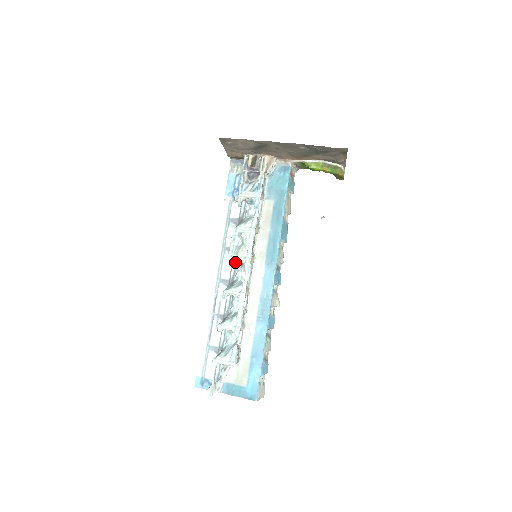
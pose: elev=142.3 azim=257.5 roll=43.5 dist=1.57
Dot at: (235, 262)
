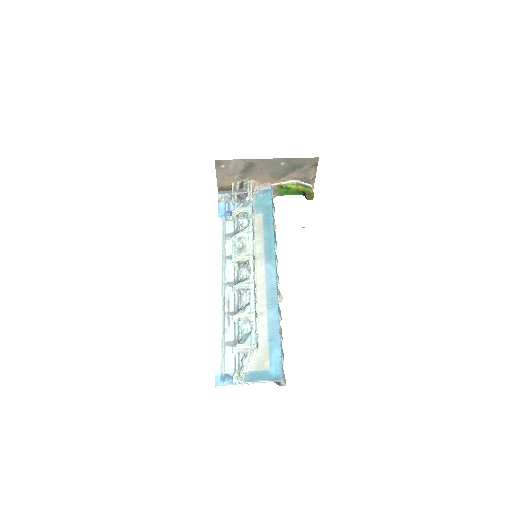
Dot at: (237, 266)
